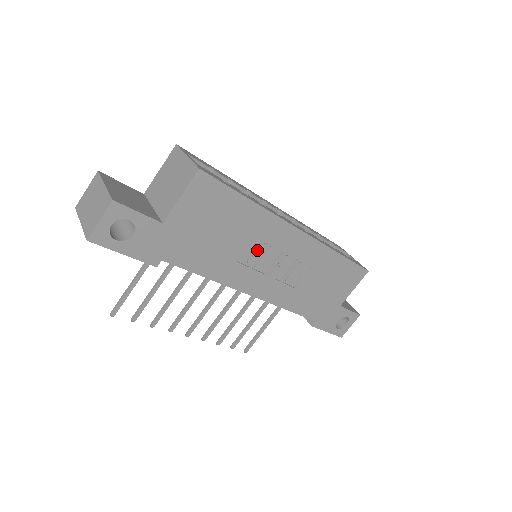
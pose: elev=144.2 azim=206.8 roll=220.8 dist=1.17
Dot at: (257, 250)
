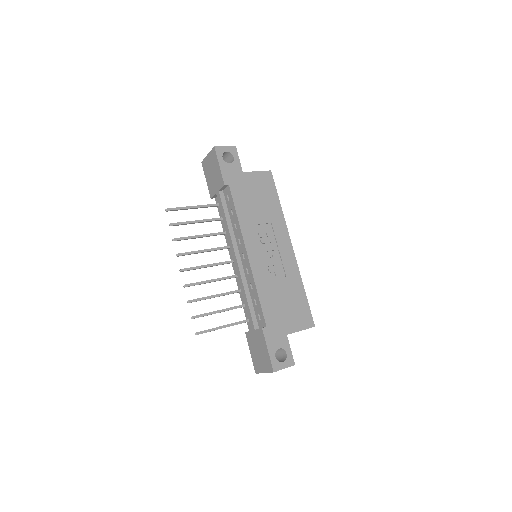
Dot at: (267, 231)
